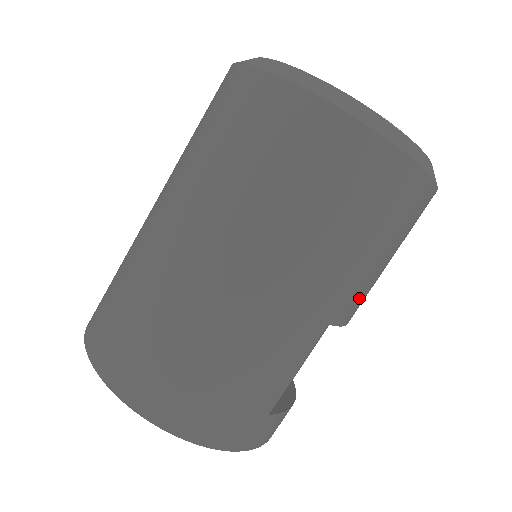
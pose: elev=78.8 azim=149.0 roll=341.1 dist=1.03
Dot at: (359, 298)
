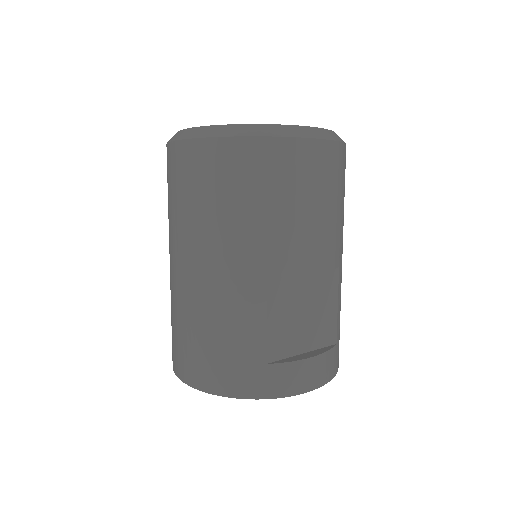
Dot at: (290, 249)
